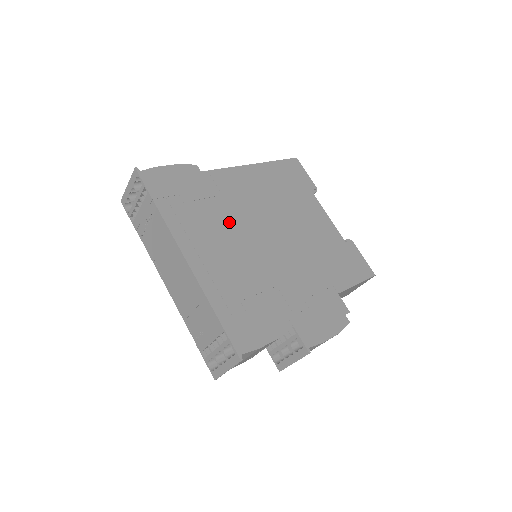
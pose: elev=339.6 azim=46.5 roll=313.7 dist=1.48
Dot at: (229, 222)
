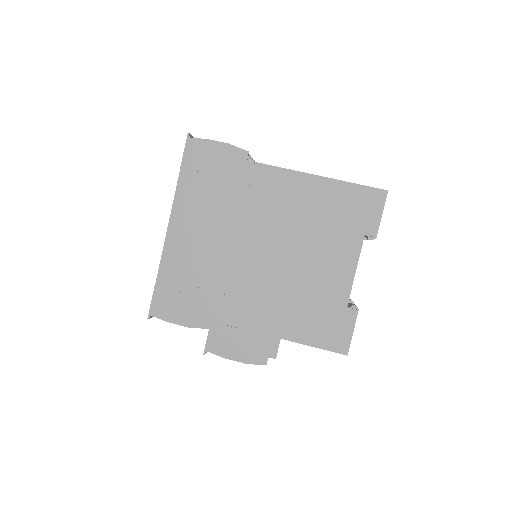
Dot at: (231, 219)
